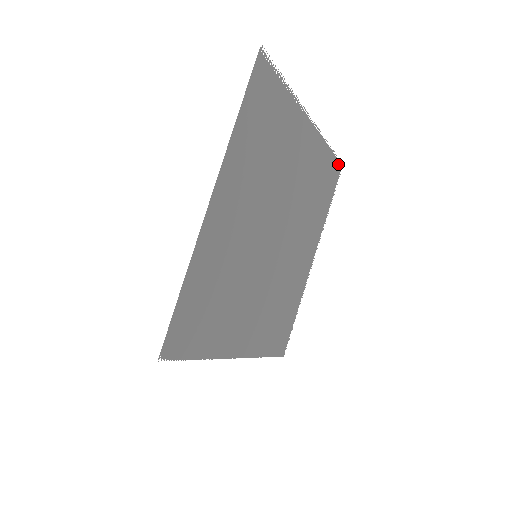
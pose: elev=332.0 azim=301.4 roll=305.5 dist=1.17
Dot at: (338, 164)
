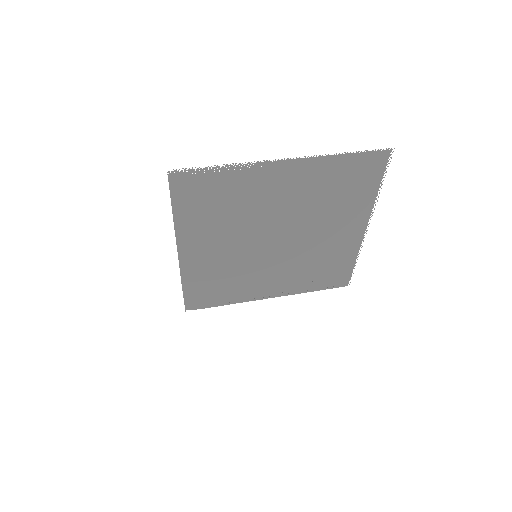
Dot at: (378, 155)
